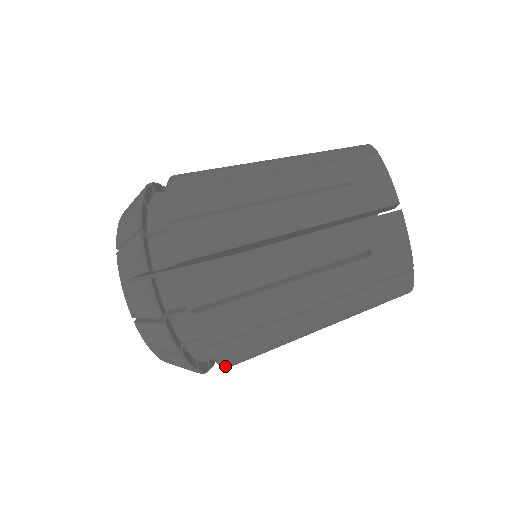
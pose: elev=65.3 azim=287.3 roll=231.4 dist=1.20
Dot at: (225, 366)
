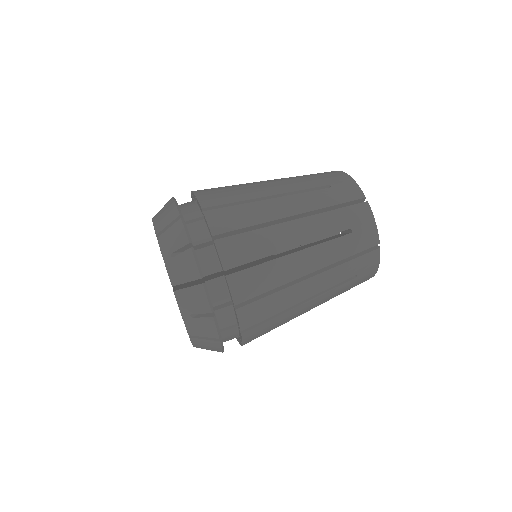
Dot at: (243, 335)
